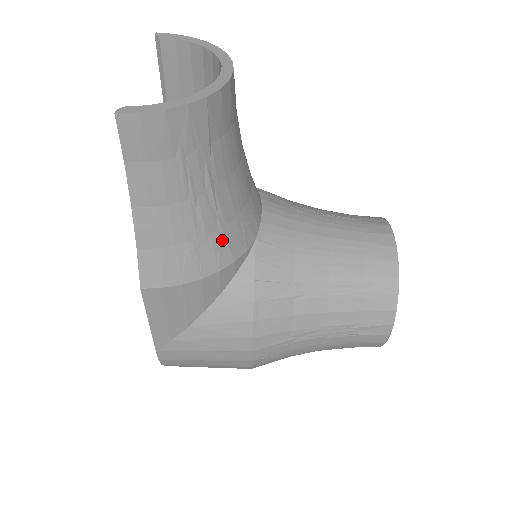
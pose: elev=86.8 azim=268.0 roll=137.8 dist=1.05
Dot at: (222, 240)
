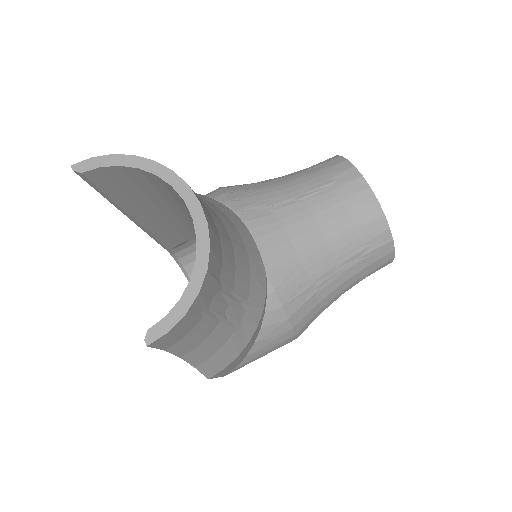
Dot at: (250, 310)
